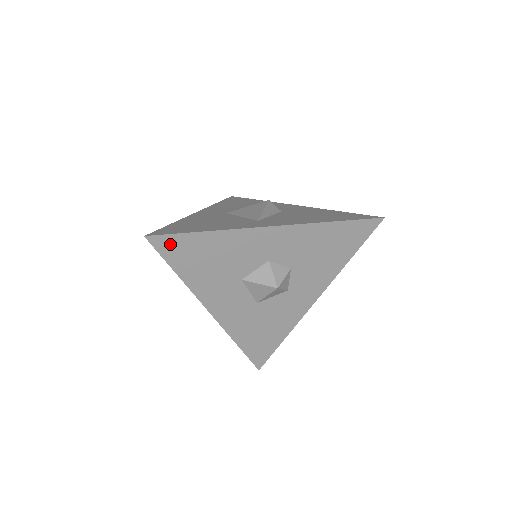
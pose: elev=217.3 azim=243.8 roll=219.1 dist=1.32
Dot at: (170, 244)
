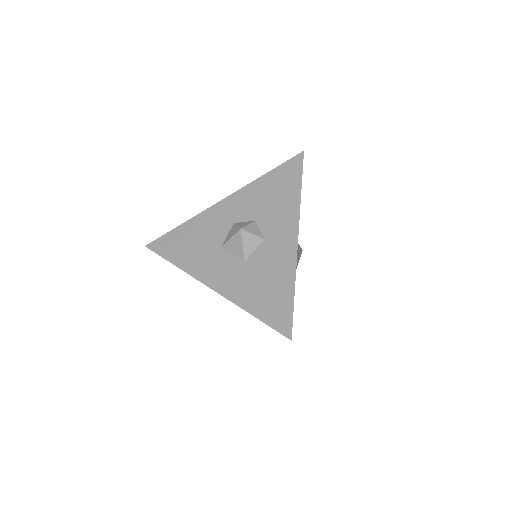
Dot at: (162, 244)
